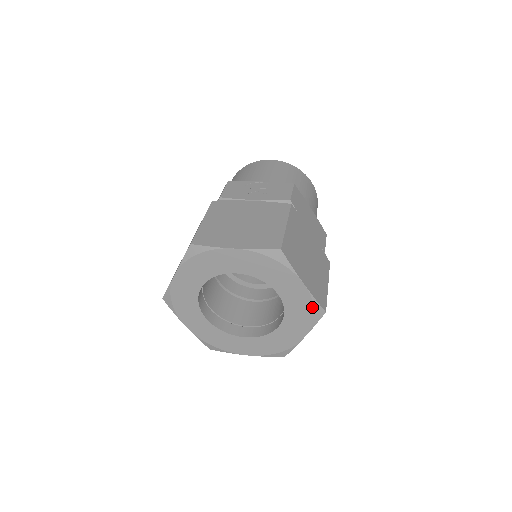
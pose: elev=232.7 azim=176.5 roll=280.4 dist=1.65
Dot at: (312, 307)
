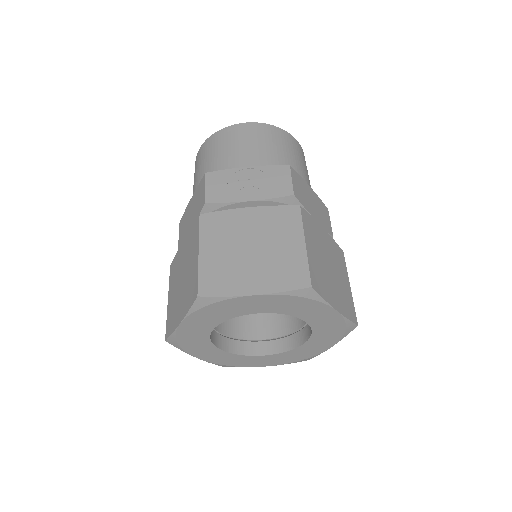
Dot at: (344, 326)
